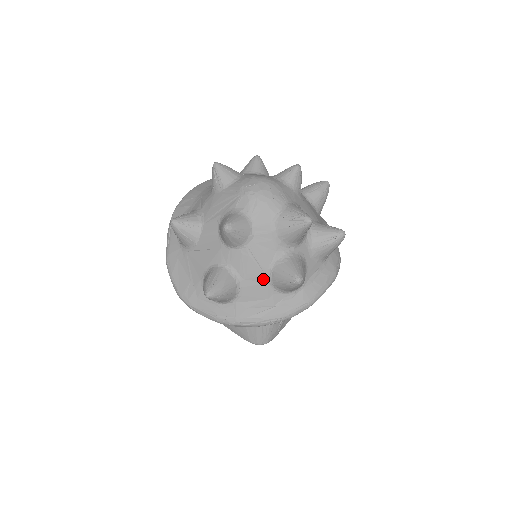
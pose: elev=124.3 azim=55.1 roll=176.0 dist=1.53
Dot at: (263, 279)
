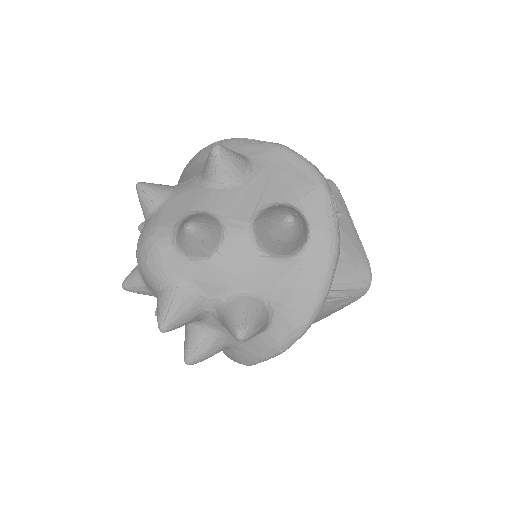
Dot at: occluded
